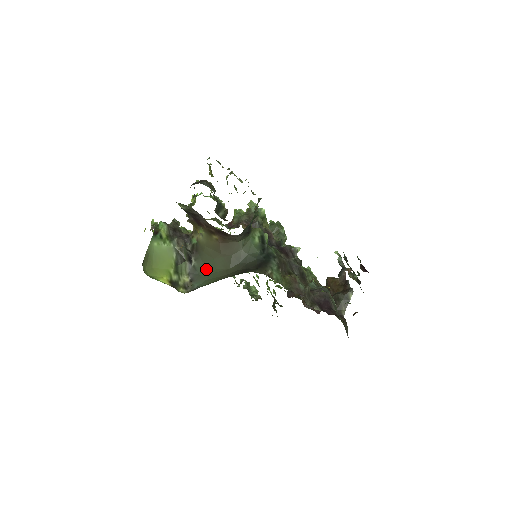
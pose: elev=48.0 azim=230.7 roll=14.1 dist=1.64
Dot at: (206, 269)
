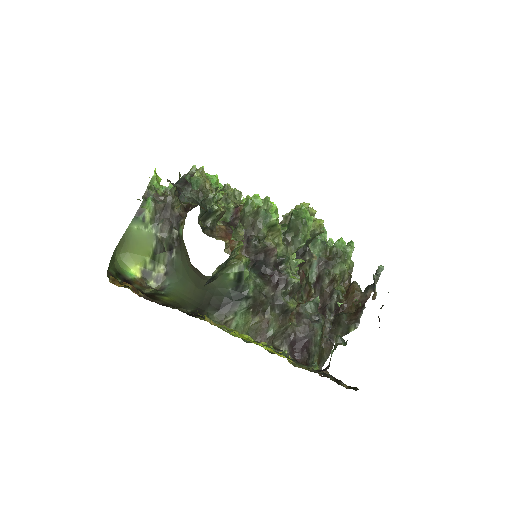
Dot at: (182, 270)
